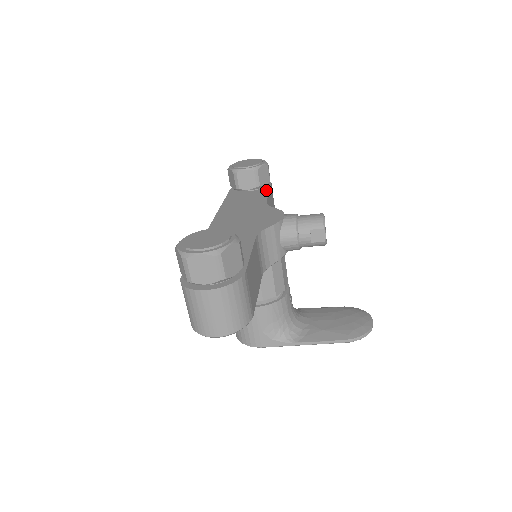
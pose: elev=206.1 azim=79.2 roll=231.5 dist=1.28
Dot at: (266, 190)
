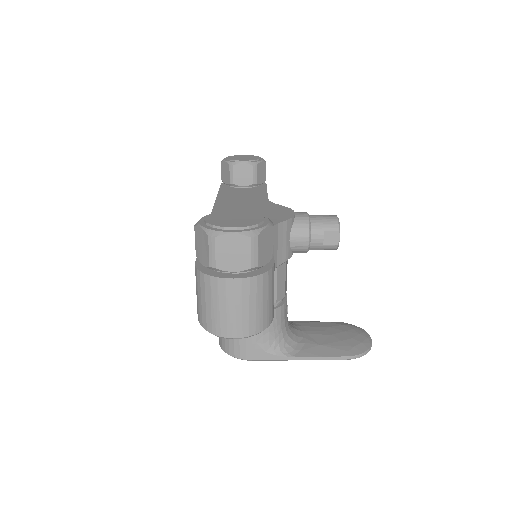
Dot at: (263, 189)
